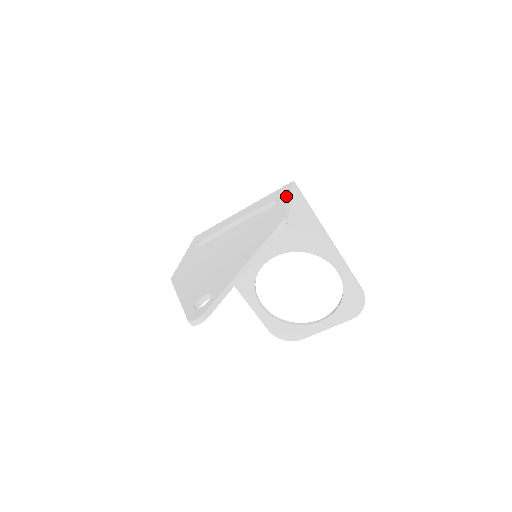
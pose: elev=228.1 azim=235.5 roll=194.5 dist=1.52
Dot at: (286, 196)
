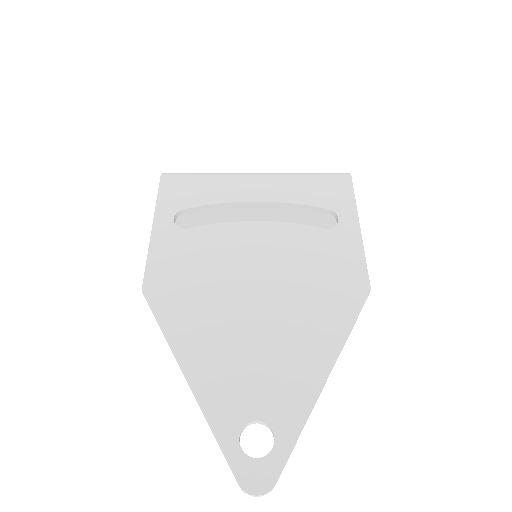
Dot at: (353, 217)
